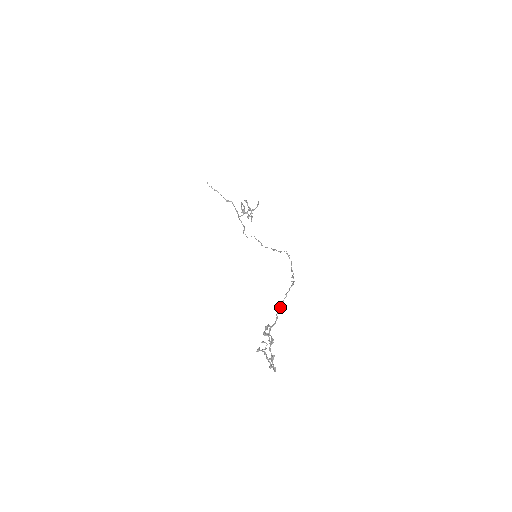
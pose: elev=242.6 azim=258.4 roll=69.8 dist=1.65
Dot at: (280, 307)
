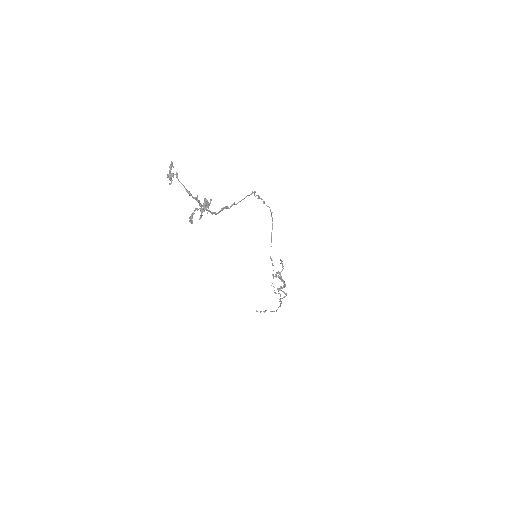
Dot at: (234, 204)
